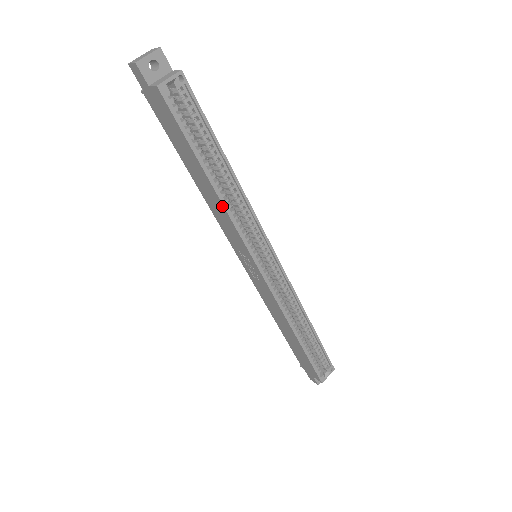
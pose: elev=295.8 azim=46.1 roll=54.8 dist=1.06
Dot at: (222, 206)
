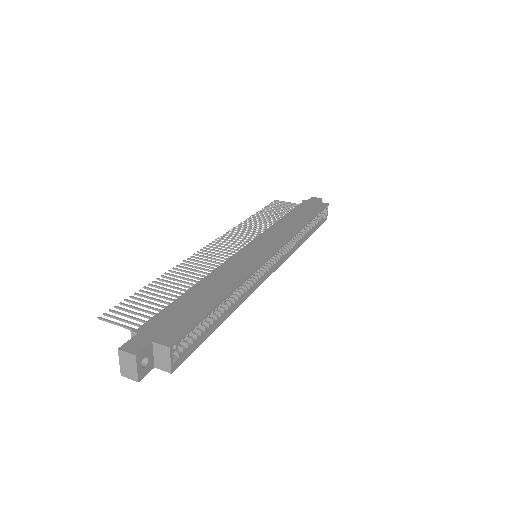
Dot at: (239, 304)
